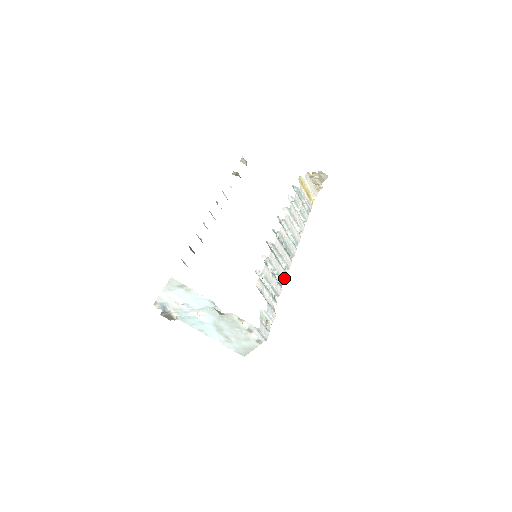
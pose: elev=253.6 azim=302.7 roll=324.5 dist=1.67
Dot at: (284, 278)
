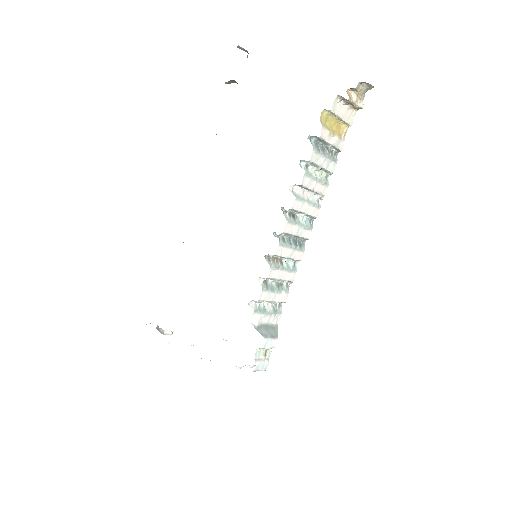
Dot at: (292, 279)
